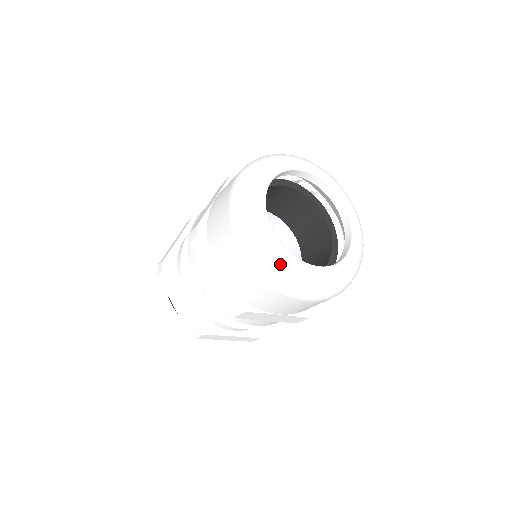
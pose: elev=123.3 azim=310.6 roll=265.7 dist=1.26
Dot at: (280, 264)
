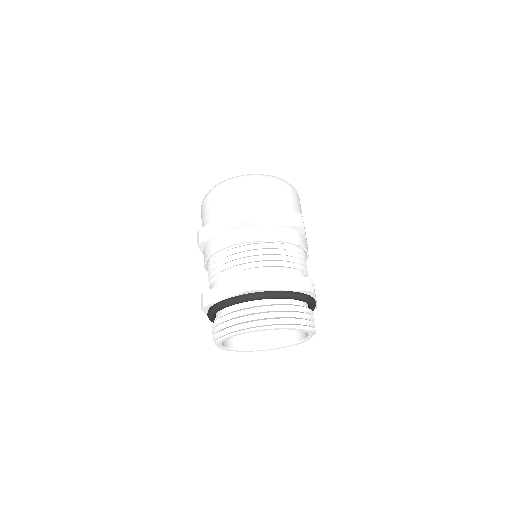
Dot at: occluded
